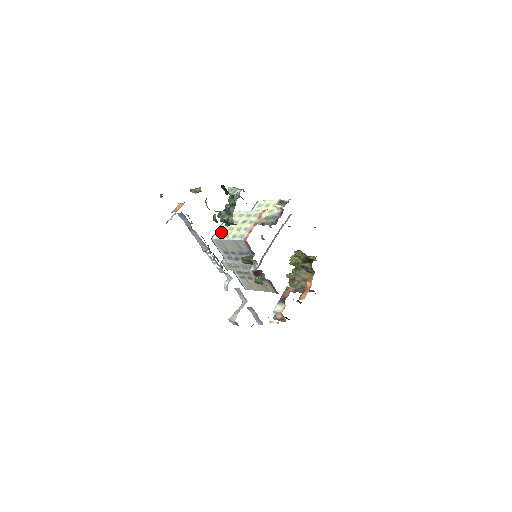
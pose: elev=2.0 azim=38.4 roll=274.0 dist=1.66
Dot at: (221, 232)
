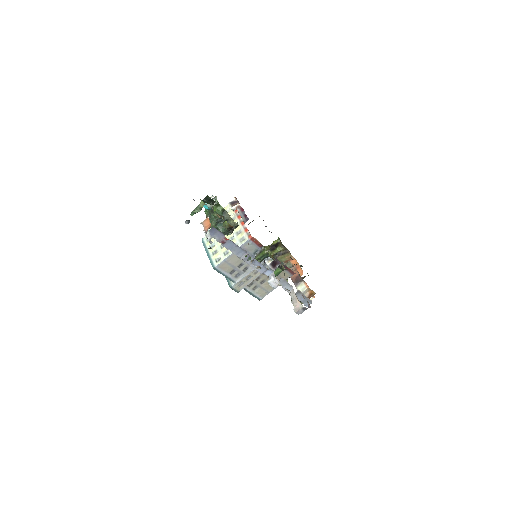
Dot at: (216, 256)
